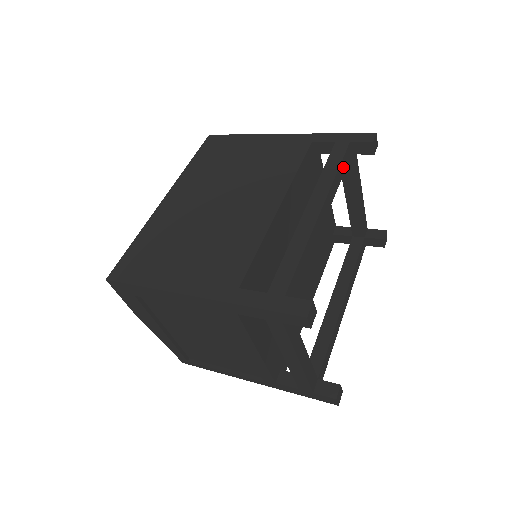
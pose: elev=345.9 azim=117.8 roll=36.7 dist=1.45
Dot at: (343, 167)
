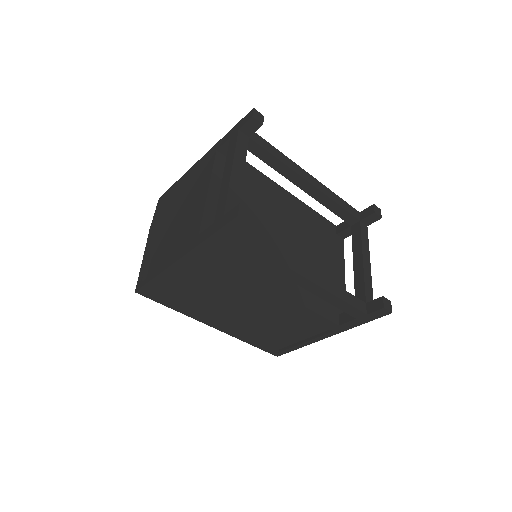
Dot at: (346, 206)
